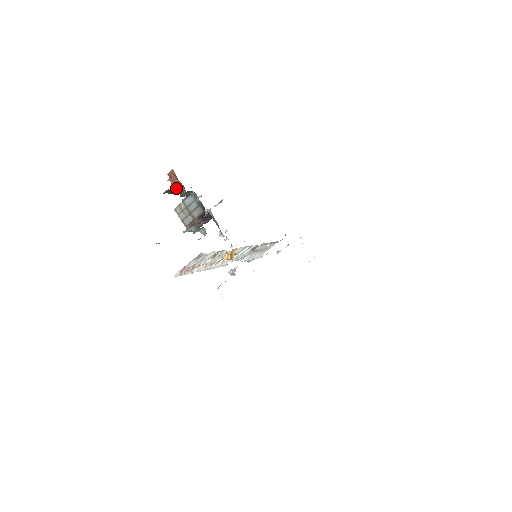
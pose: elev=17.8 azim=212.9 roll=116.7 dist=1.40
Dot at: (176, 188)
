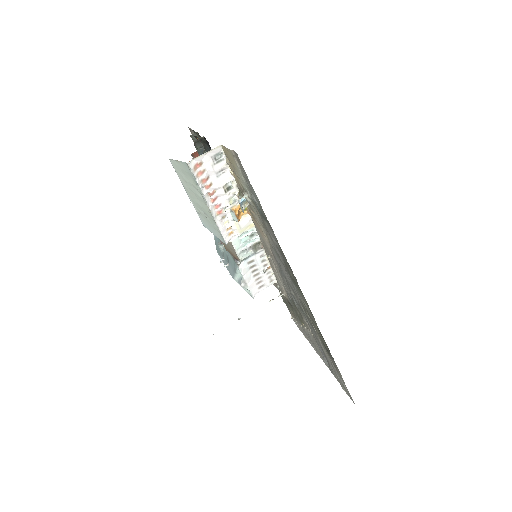
Dot at: occluded
